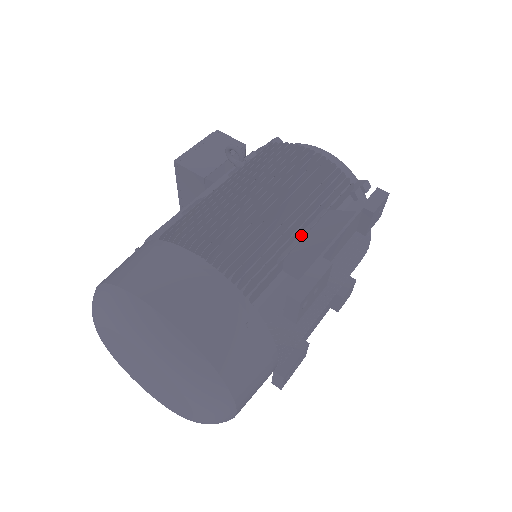
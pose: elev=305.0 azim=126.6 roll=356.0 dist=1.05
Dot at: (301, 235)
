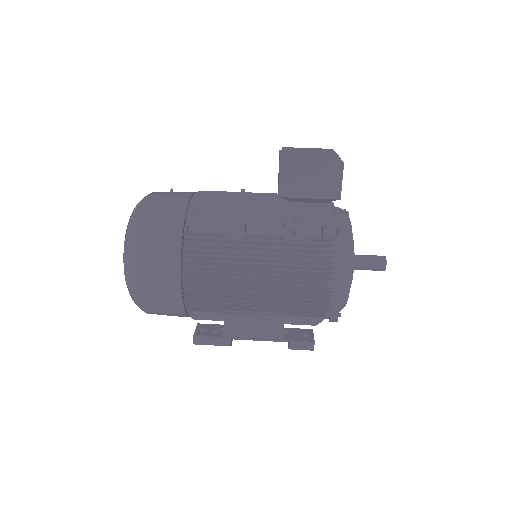
Dot at: (252, 310)
